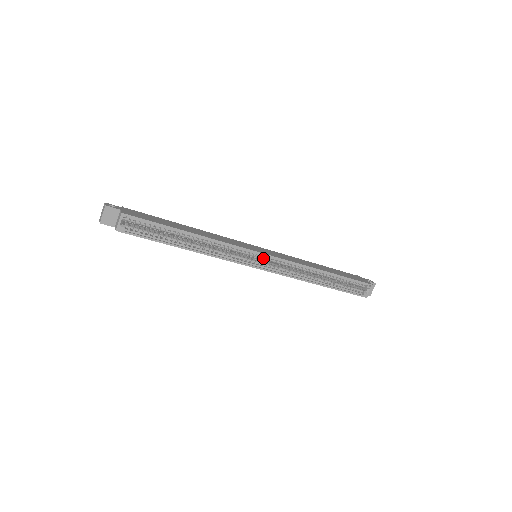
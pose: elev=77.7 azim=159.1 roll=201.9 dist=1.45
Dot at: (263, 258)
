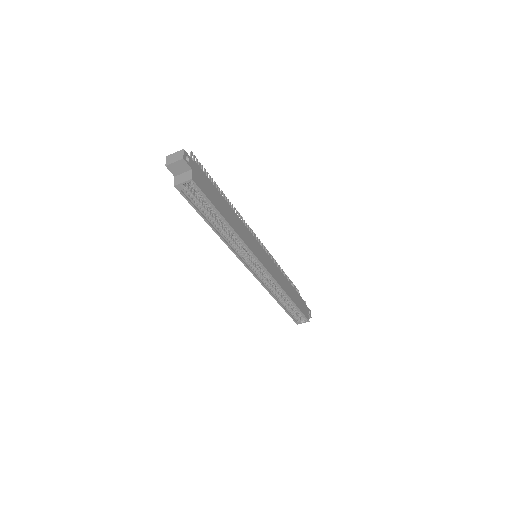
Dot at: (260, 266)
